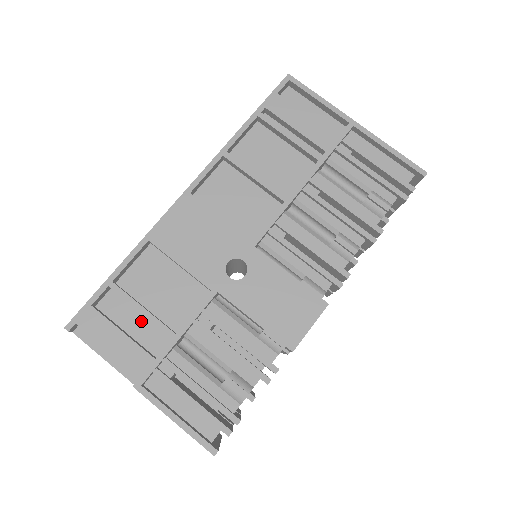
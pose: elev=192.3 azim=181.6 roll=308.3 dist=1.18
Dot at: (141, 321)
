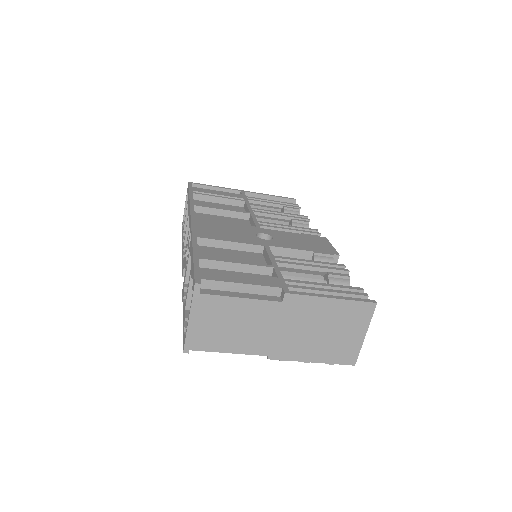
Dot at: occluded
